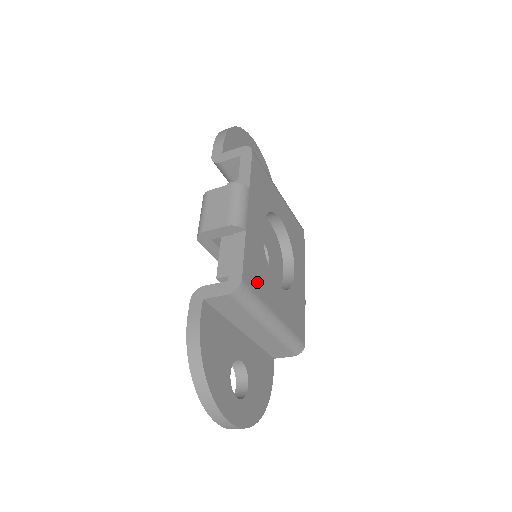
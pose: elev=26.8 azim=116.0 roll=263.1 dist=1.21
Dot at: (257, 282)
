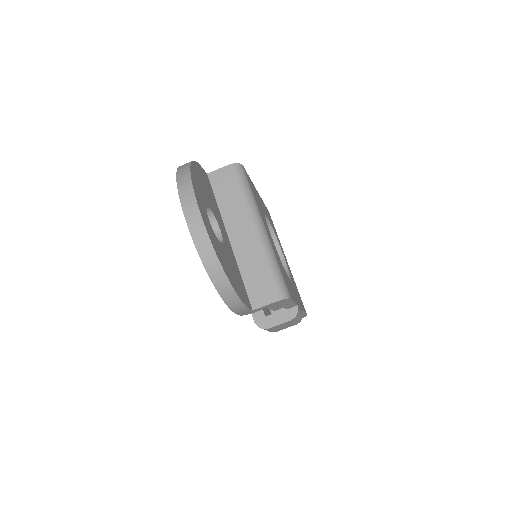
Dot at: occluded
